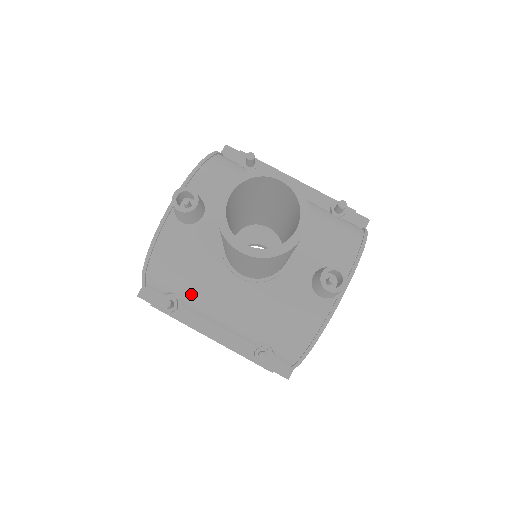
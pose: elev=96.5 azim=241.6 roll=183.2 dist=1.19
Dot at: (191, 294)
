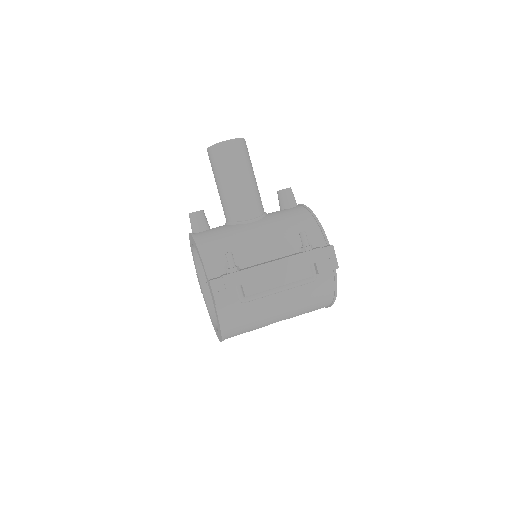
Dot at: (237, 246)
